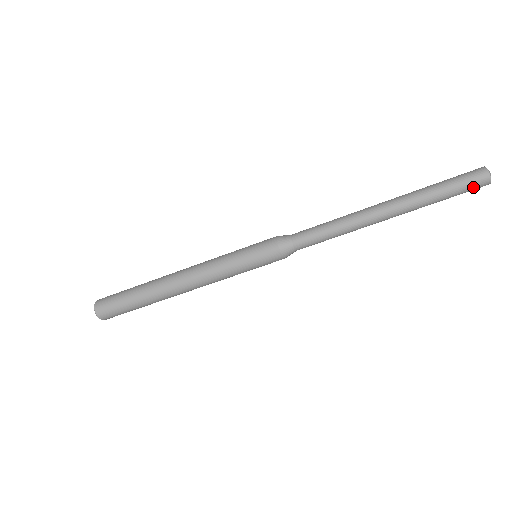
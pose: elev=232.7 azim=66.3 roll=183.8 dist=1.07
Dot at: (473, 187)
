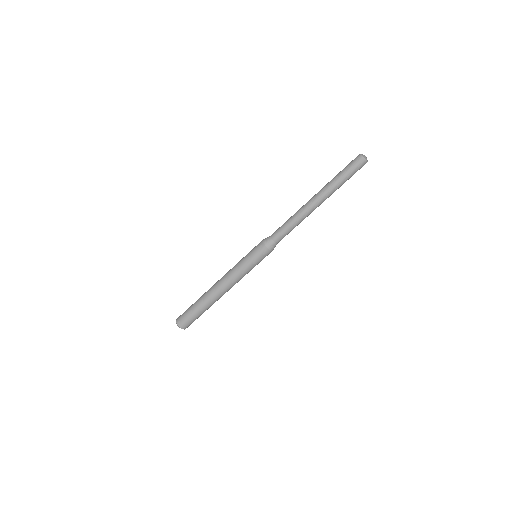
Dot at: (359, 169)
